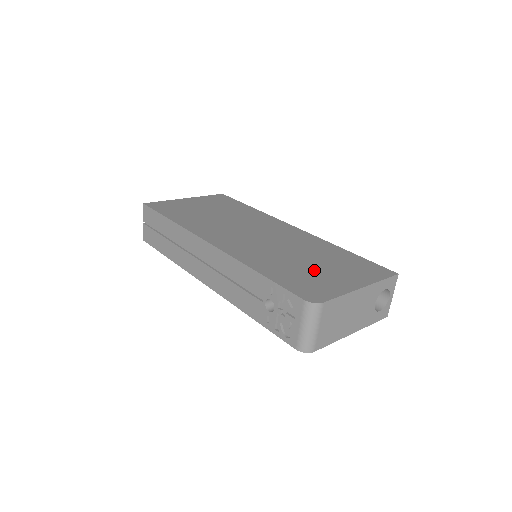
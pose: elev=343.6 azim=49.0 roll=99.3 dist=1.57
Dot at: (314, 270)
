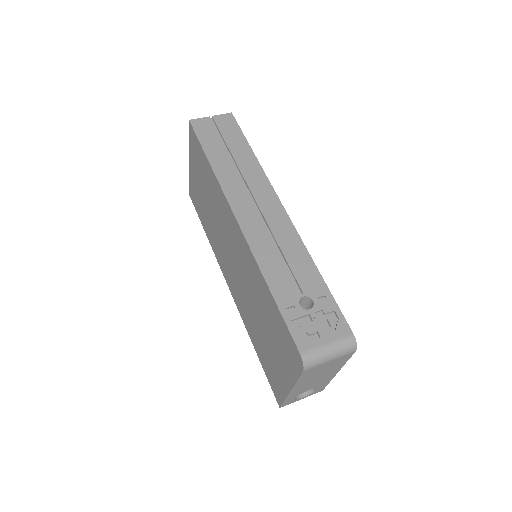
Dot at: occluded
